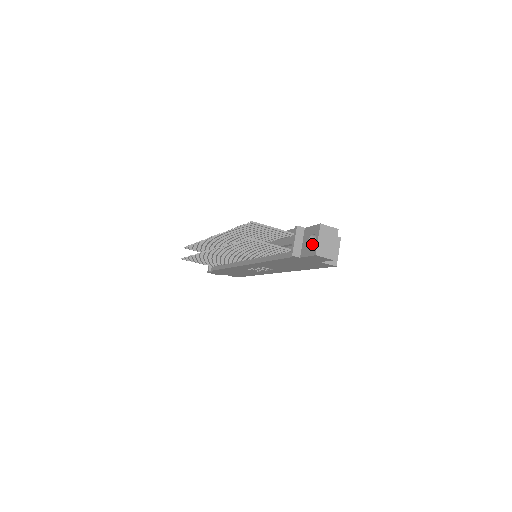
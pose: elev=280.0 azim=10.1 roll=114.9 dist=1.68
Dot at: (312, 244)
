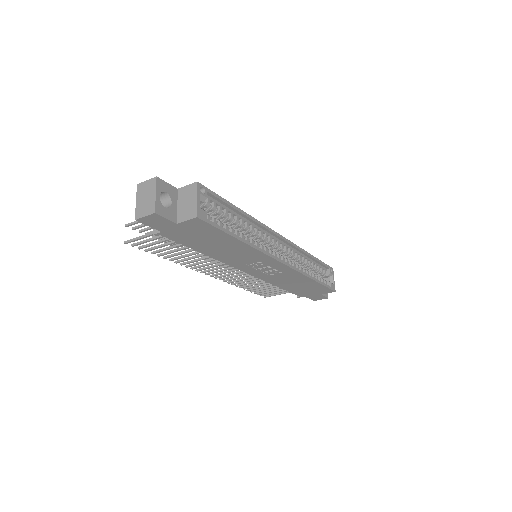
Dot at: occluded
